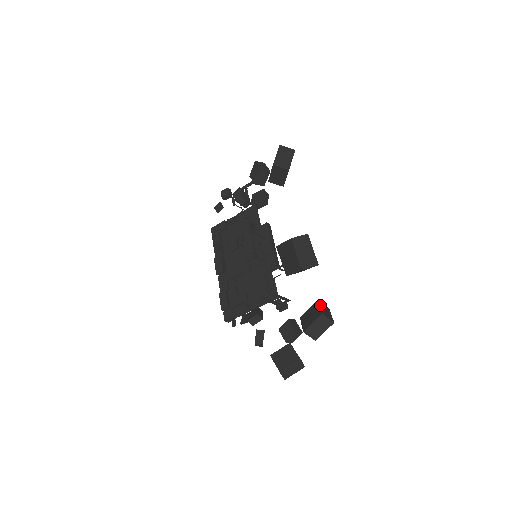
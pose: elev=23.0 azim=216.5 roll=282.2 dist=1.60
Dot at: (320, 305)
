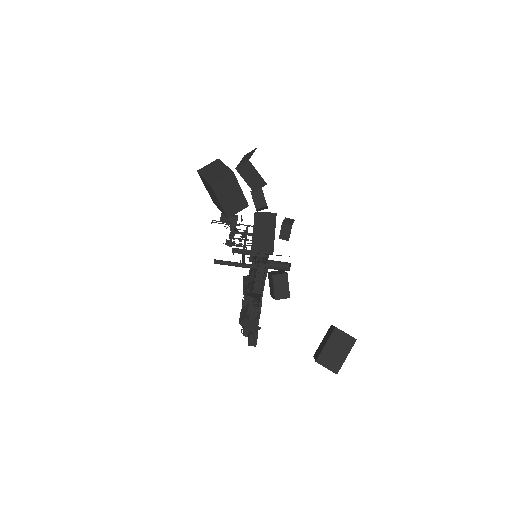
Dot at: occluded
